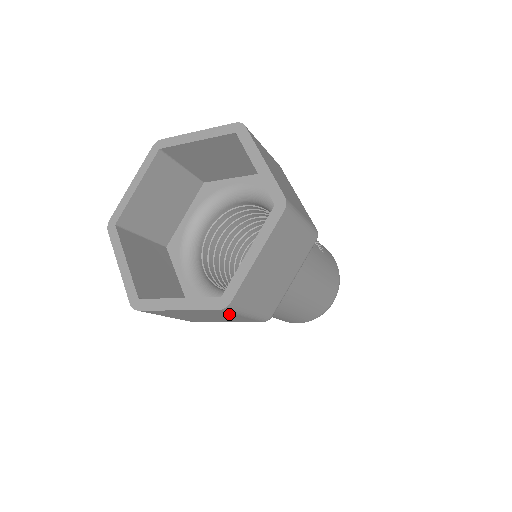
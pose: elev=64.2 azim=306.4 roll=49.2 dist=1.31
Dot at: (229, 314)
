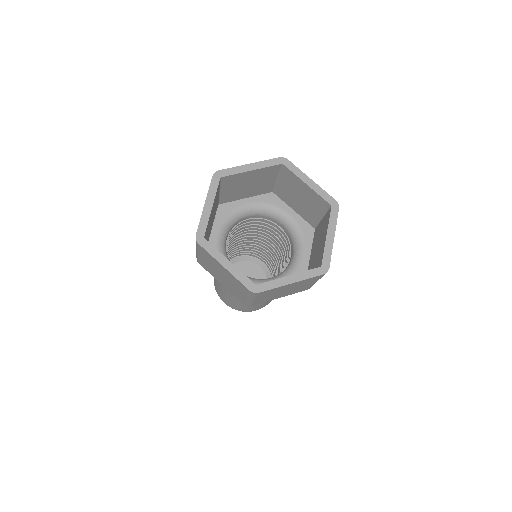
Dot at: (314, 281)
